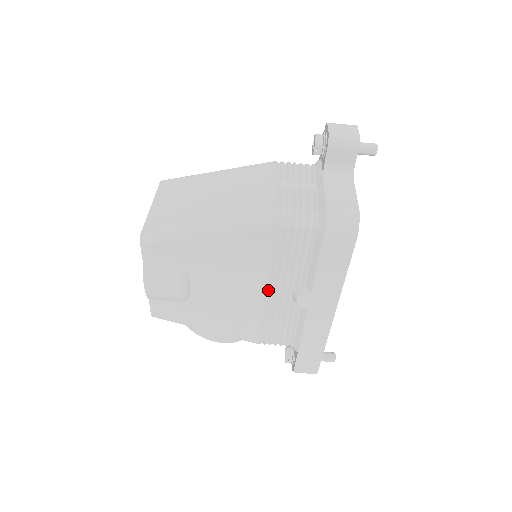
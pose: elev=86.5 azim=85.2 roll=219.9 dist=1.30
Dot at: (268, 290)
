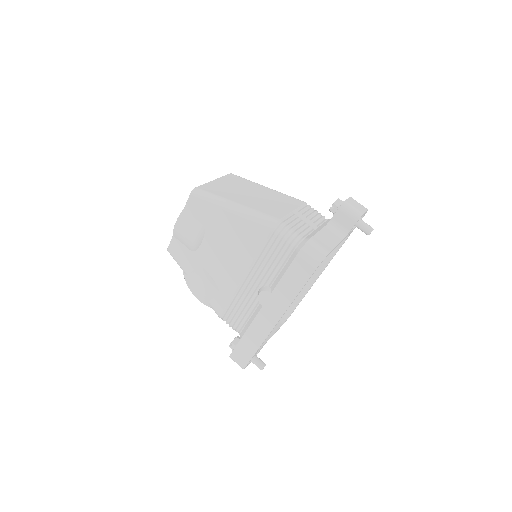
Dot at: (246, 276)
